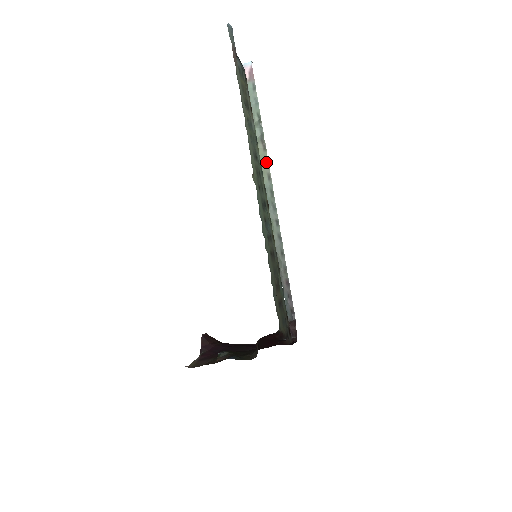
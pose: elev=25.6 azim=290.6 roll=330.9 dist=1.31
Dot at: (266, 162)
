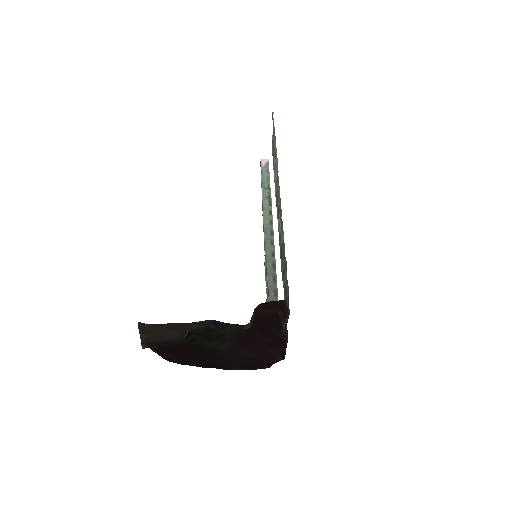
Dot at: (270, 213)
